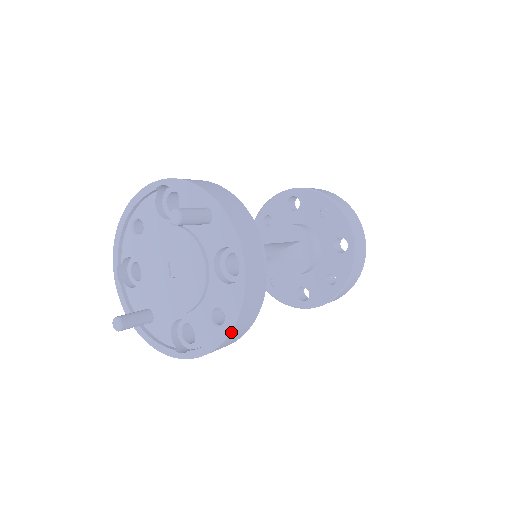
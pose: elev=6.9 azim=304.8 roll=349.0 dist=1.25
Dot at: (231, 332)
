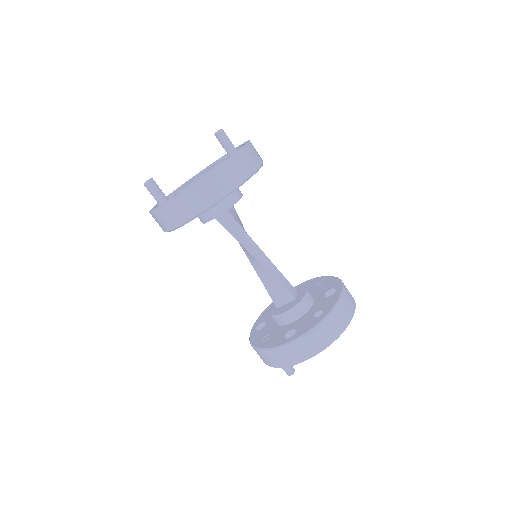
Dot at: (225, 162)
